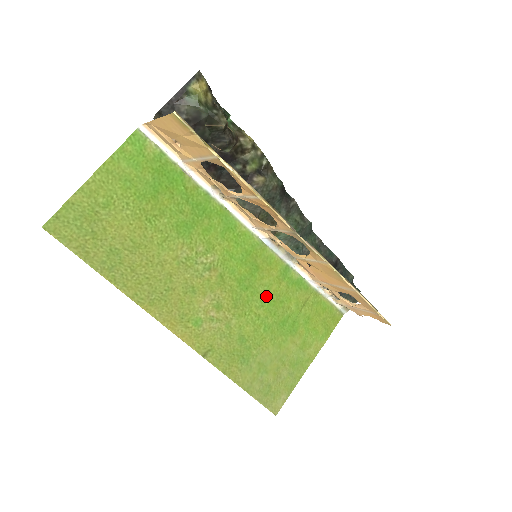
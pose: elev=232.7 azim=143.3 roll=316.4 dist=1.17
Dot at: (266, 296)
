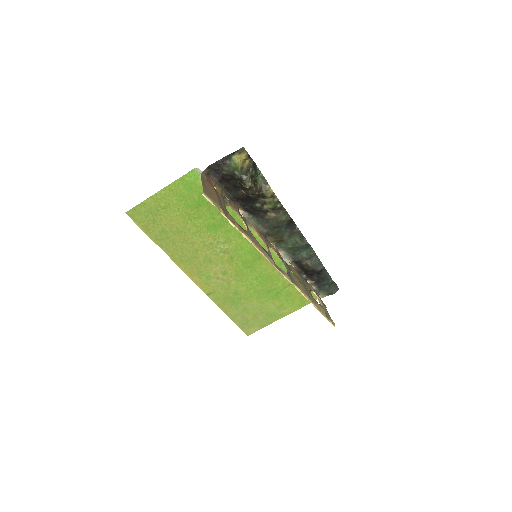
Dot at: (261, 274)
